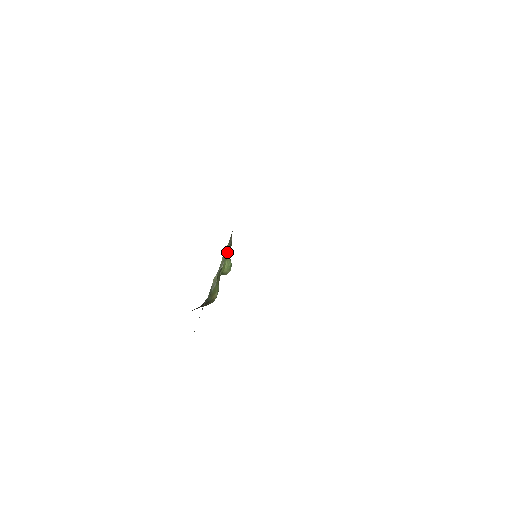
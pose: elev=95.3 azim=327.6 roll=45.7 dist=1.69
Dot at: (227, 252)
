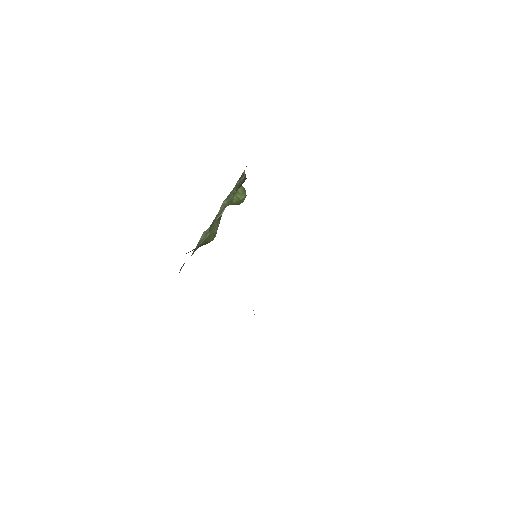
Dot at: (233, 193)
